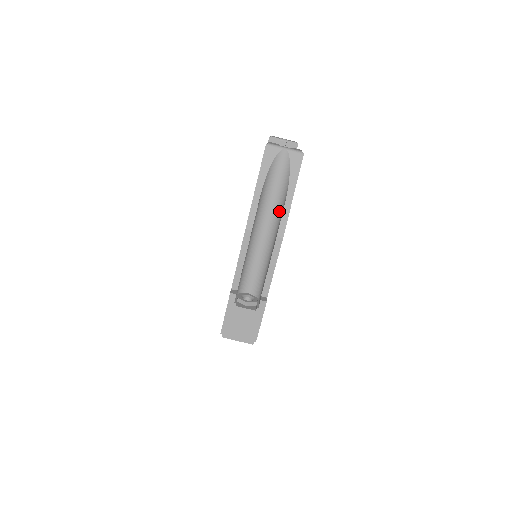
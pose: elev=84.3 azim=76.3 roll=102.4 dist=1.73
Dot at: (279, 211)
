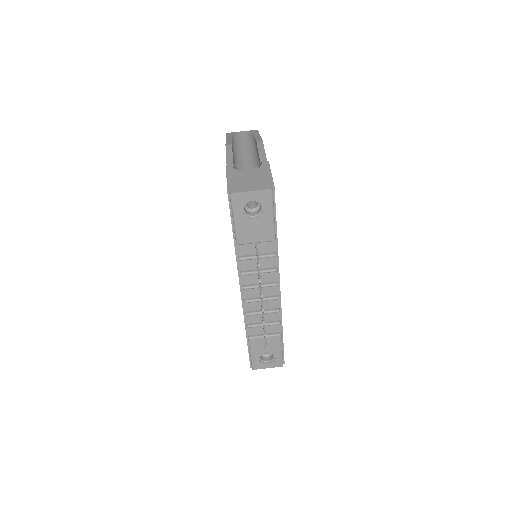
Dot at: (253, 147)
